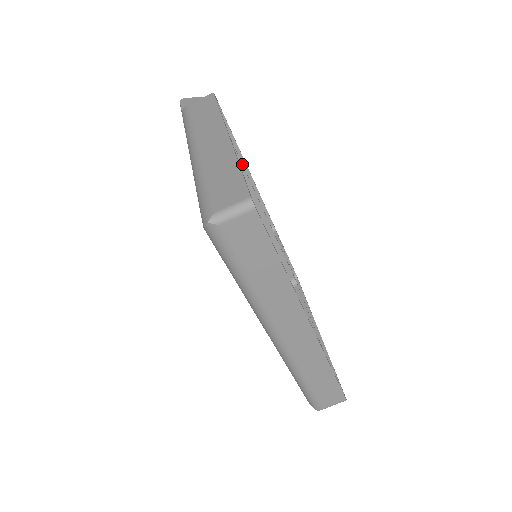
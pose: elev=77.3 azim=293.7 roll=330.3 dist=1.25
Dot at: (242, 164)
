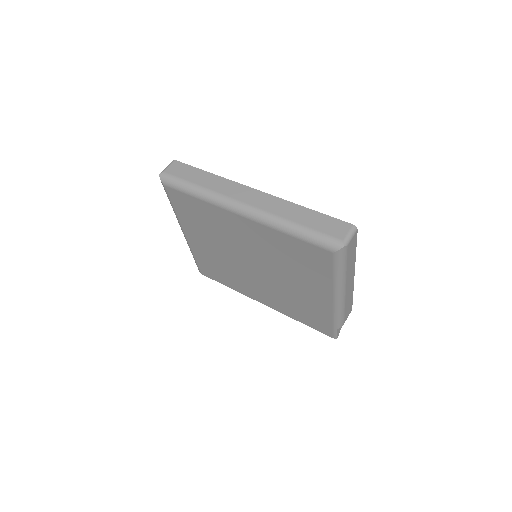
Dot at: occluded
